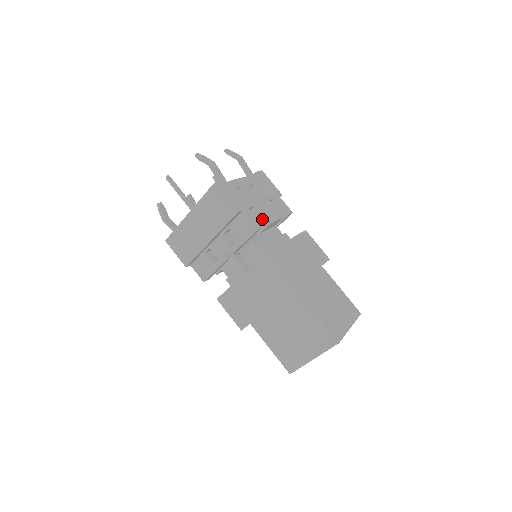
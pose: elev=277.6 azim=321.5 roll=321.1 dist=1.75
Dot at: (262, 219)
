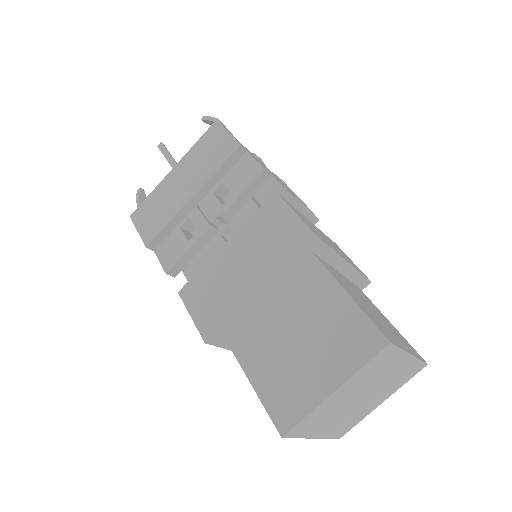
Dot at: (274, 183)
